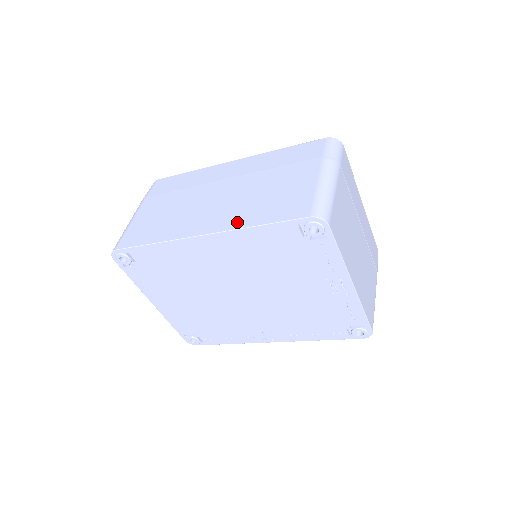
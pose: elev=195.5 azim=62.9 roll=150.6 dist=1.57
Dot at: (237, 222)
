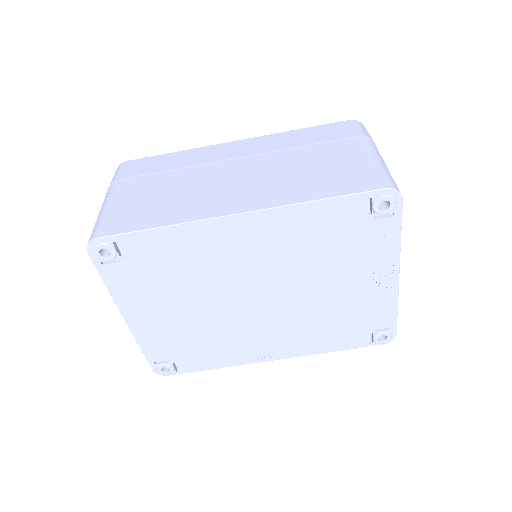
Dot at: (284, 198)
